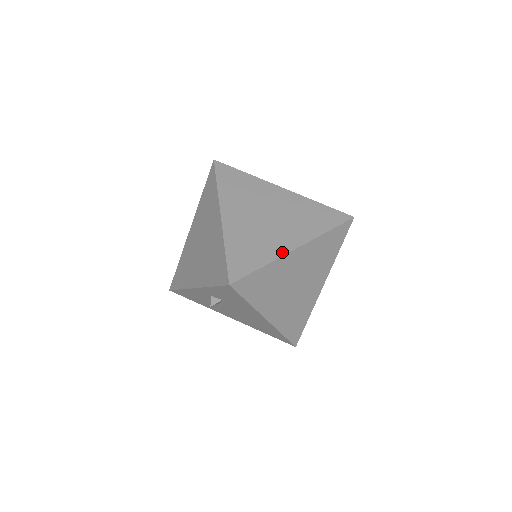
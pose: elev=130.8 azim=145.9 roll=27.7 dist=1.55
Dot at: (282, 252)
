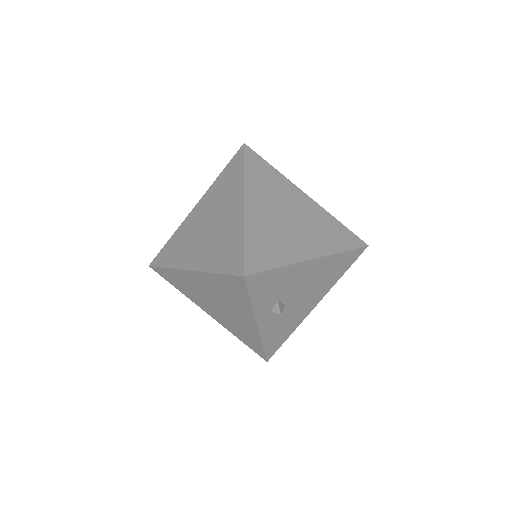
Dot at: (241, 217)
